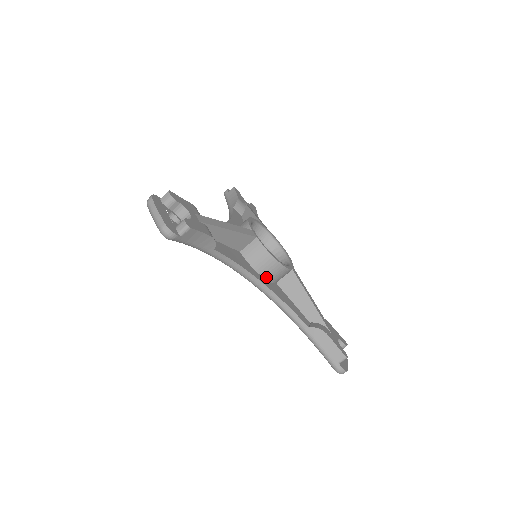
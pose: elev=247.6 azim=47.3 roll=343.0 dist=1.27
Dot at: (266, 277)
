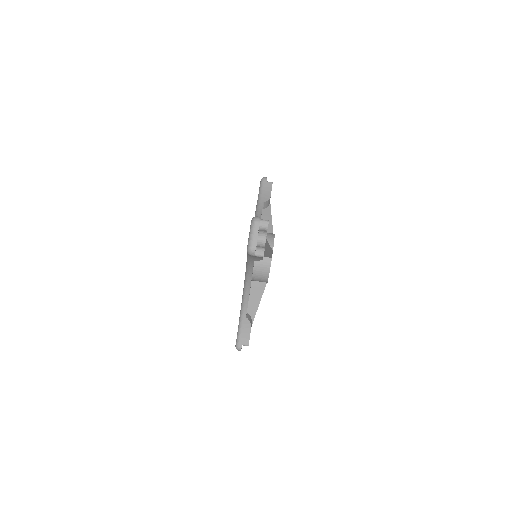
Dot at: (253, 278)
